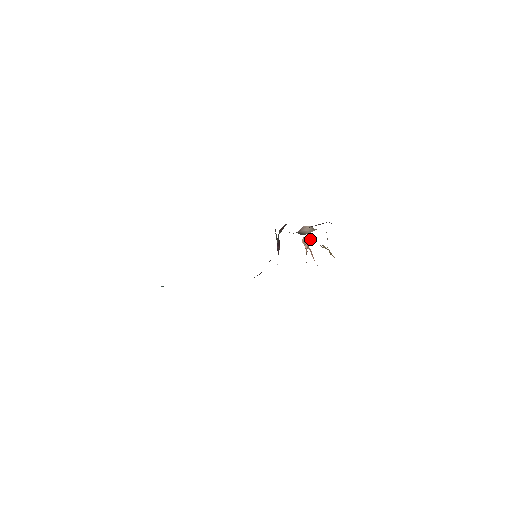
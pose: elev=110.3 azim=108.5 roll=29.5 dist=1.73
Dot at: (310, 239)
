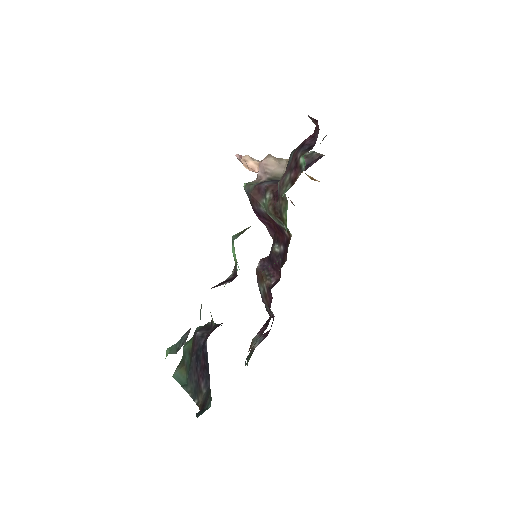
Dot at: (254, 159)
